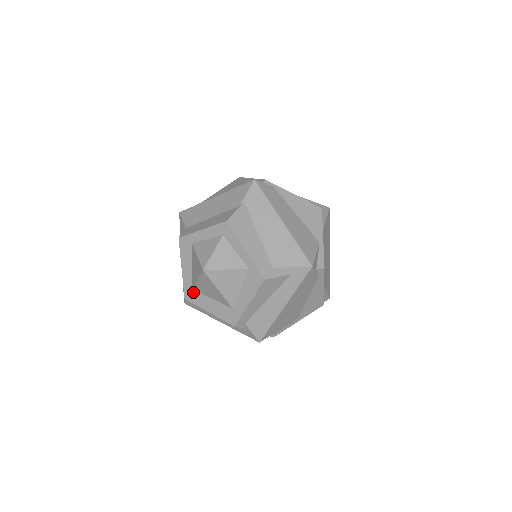
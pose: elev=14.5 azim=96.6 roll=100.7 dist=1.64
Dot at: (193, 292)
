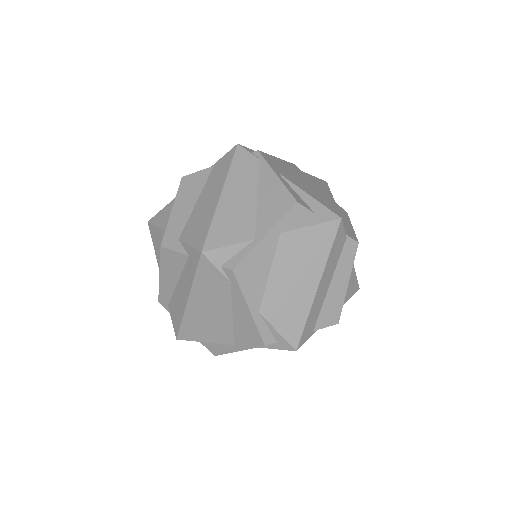
Dot at: occluded
